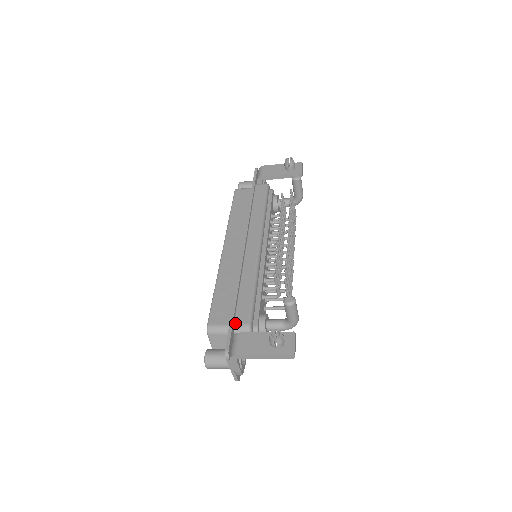
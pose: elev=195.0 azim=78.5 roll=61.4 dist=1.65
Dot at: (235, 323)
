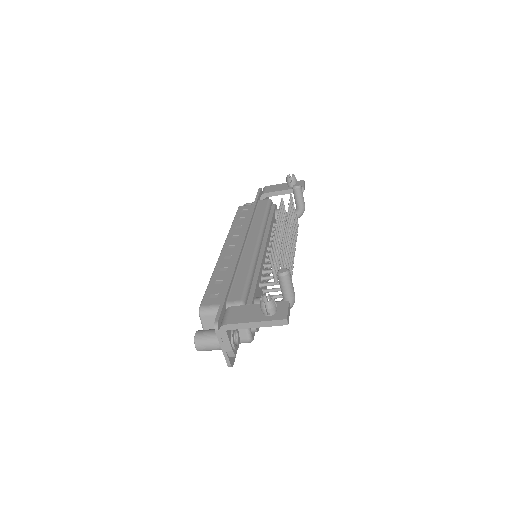
Dot at: (228, 301)
